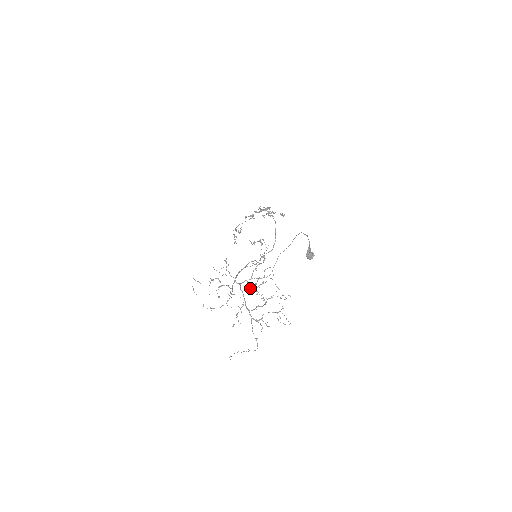
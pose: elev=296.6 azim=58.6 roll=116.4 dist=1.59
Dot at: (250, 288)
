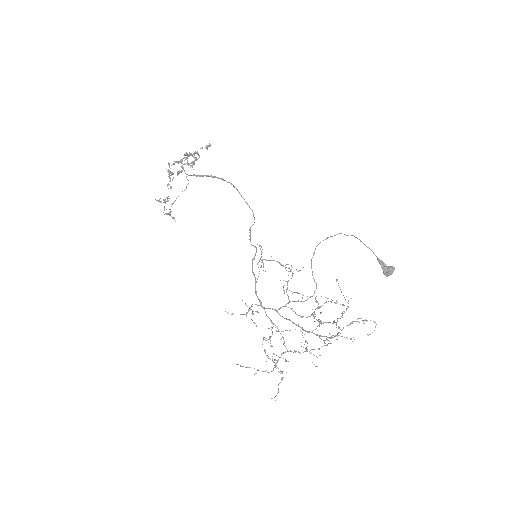
Dot at: (302, 317)
